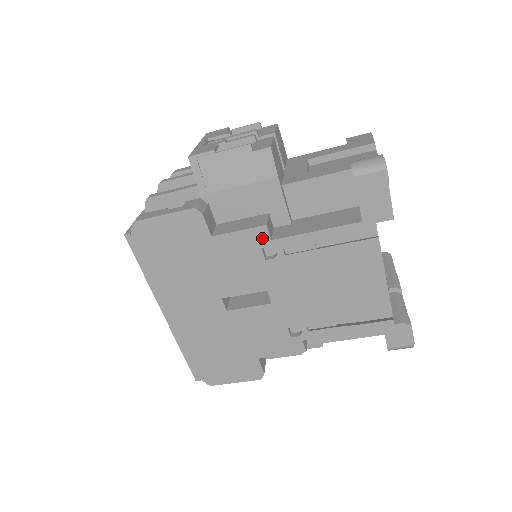
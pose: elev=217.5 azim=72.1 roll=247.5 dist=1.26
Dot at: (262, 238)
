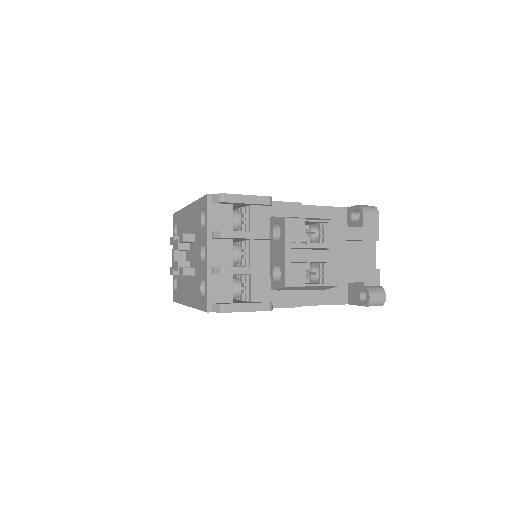
Dot at: occluded
